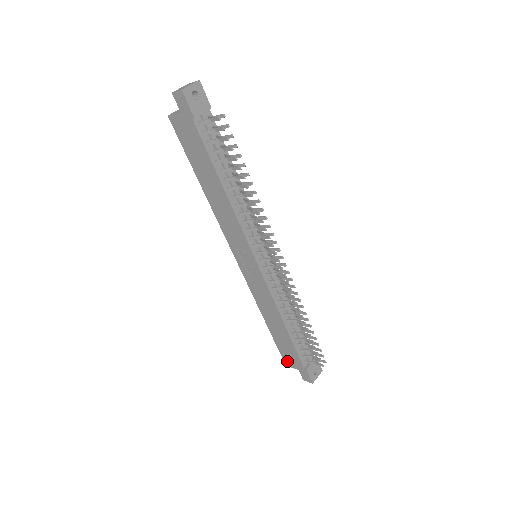
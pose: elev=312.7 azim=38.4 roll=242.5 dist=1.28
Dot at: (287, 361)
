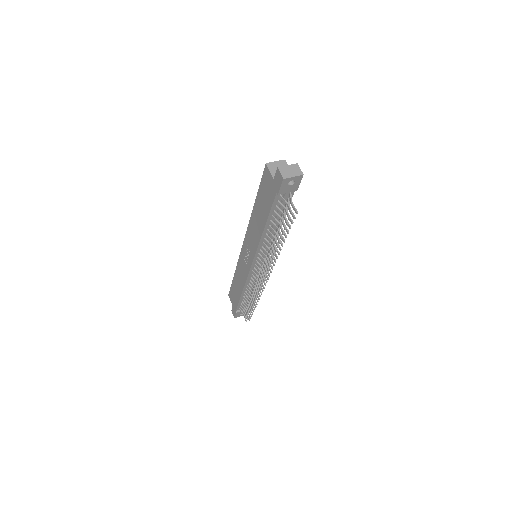
Dot at: (230, 296)
